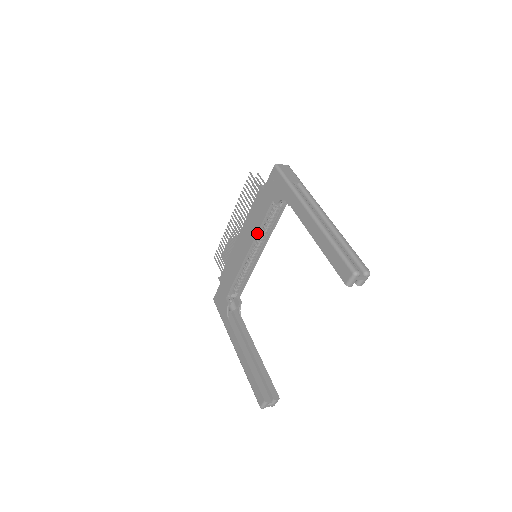
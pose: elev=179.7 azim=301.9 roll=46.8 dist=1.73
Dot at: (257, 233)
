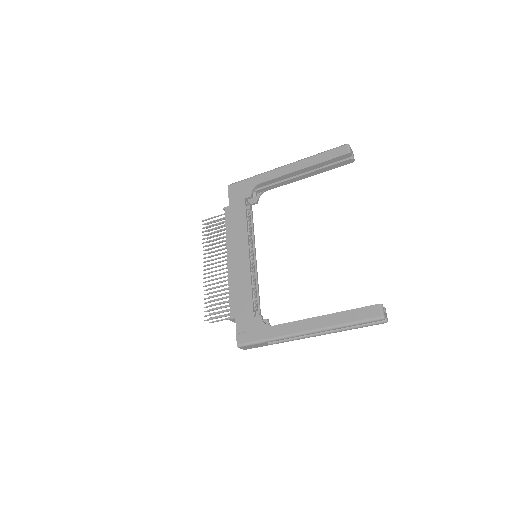
Dot at: (247, 231)
